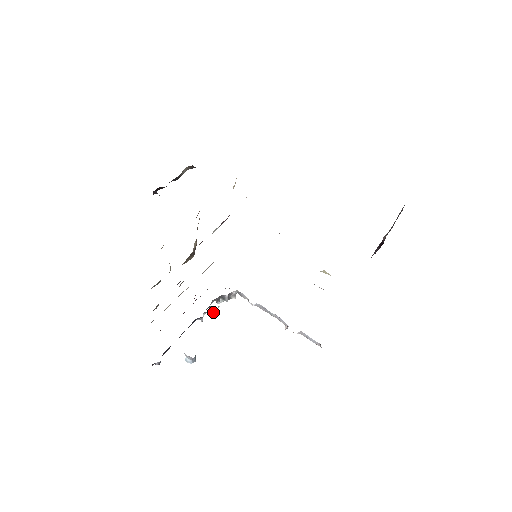
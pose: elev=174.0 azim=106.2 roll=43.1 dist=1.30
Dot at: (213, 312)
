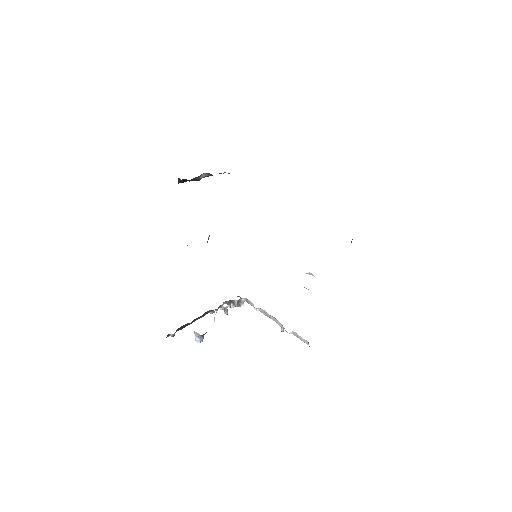
Dot at: (223, 309)
